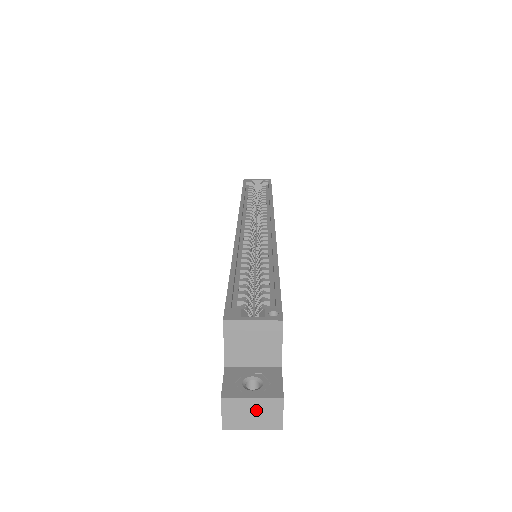
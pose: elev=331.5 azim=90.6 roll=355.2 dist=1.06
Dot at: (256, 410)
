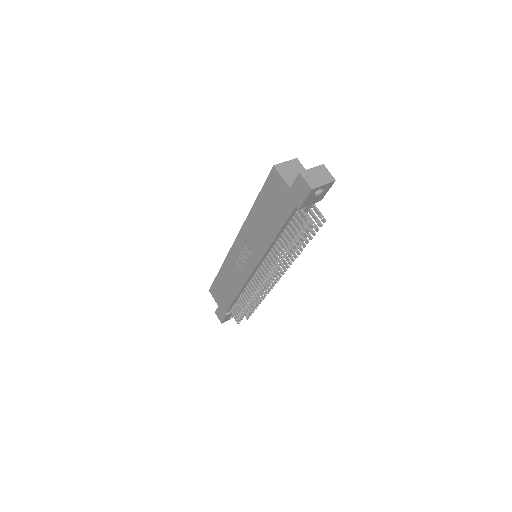
Dot at: (318, 174)
